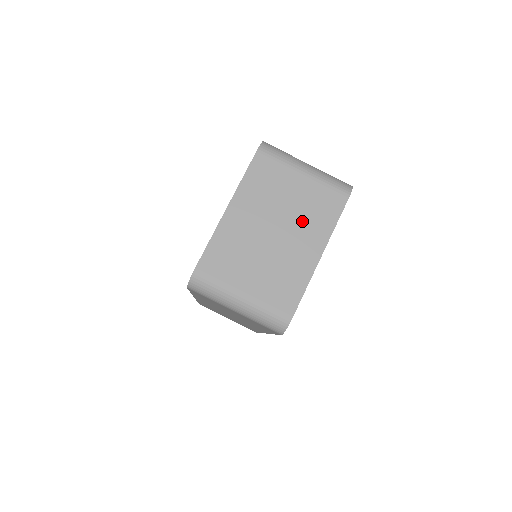
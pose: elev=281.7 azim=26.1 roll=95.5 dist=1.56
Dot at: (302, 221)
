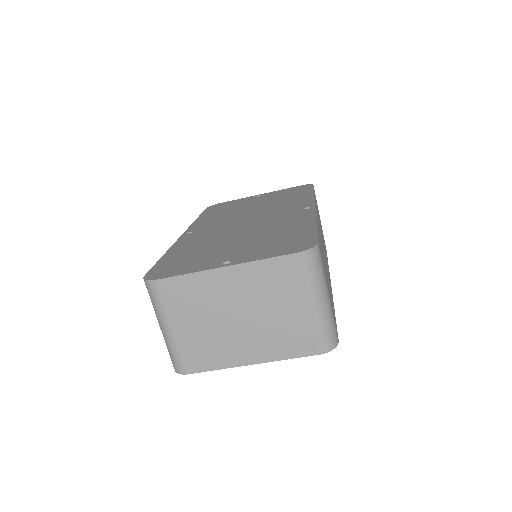
Dot at: (267, 332)
